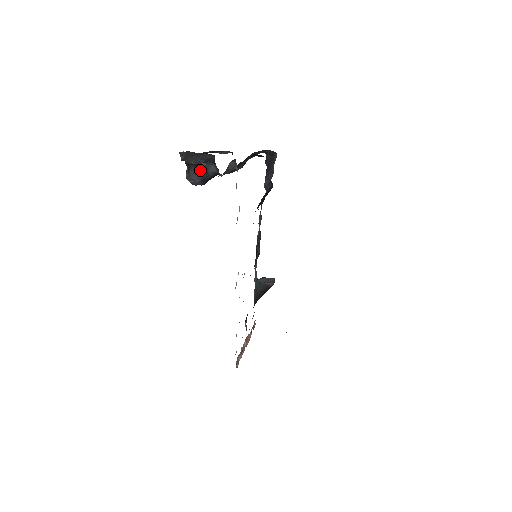
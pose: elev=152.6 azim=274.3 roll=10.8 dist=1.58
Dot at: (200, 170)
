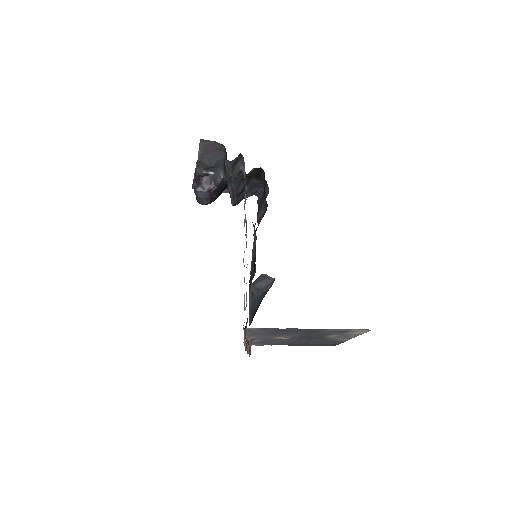
Dot at: (208, 181)
